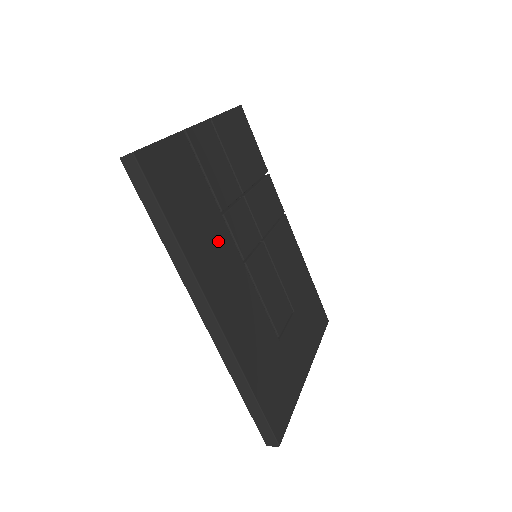
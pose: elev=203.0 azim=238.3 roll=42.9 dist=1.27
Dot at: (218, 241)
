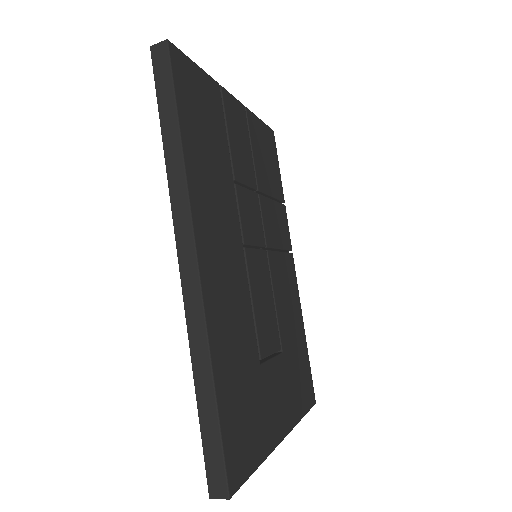
Dot at: (223, 197)
